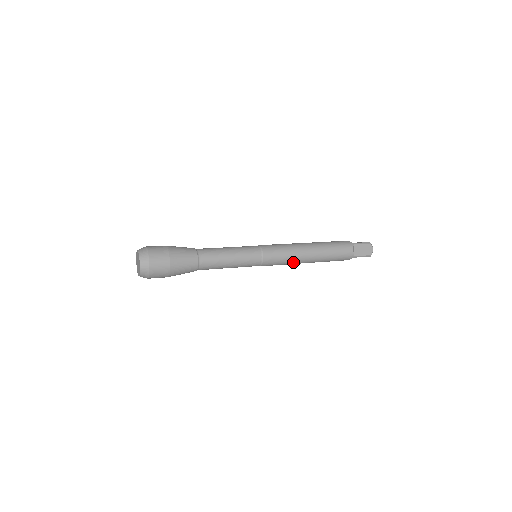
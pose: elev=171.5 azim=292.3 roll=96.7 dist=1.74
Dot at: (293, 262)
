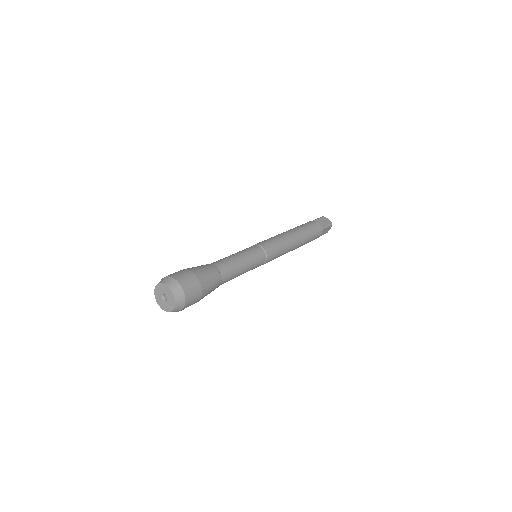
Dot at: occluded
